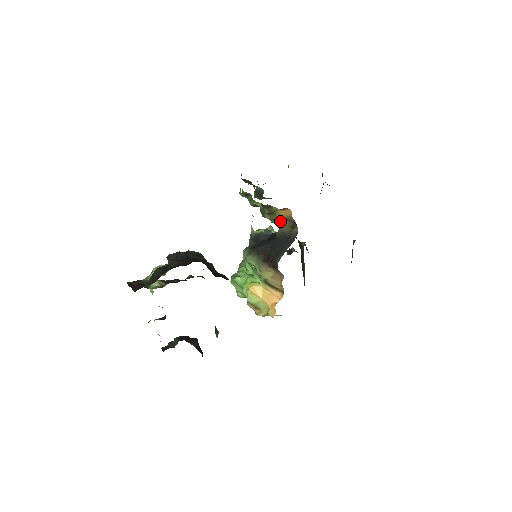
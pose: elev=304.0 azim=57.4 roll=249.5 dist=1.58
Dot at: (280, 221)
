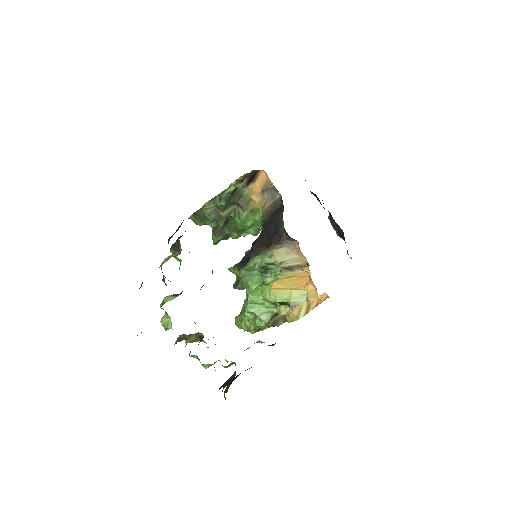
Dot at: (258, 201)
